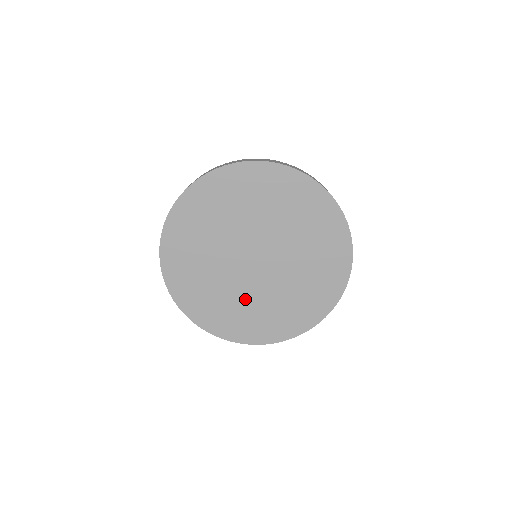
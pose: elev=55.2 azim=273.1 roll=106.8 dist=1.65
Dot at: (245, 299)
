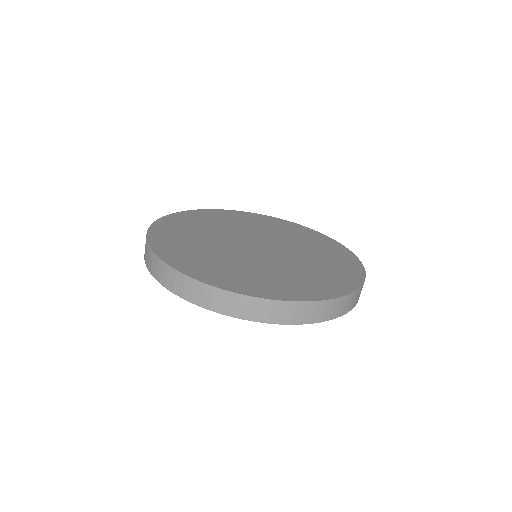
Dot at: (238, 262)
